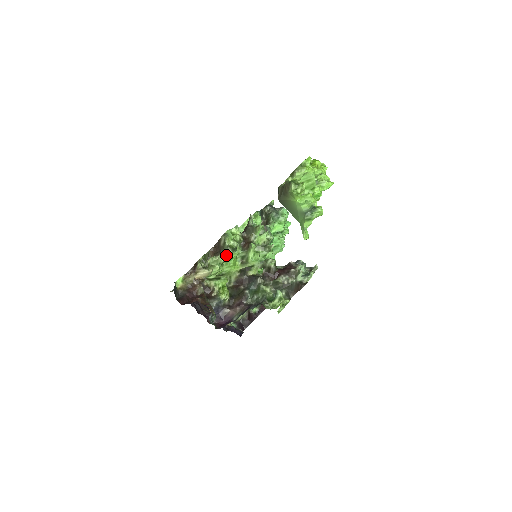
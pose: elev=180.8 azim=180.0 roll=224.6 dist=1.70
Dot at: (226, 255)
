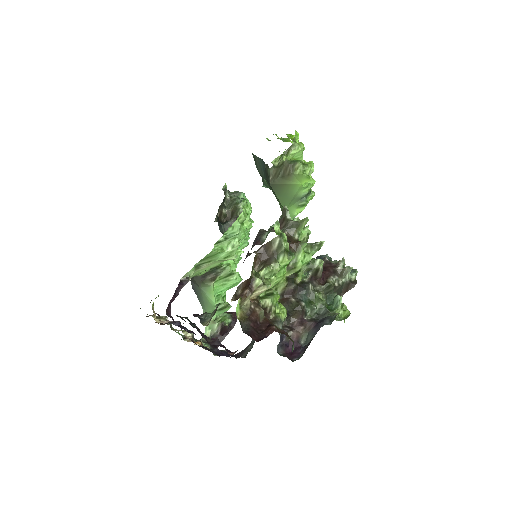
Dot at: (280, 262)
